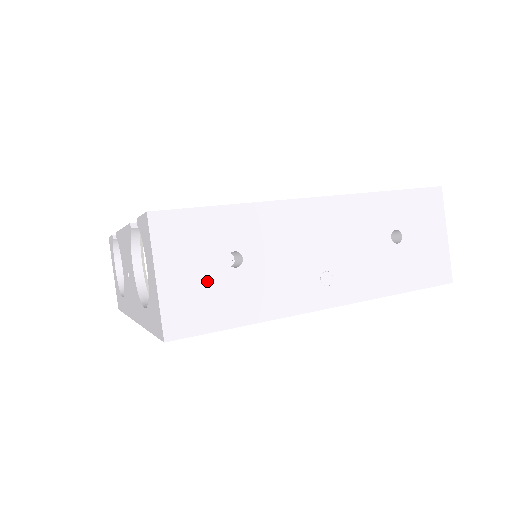
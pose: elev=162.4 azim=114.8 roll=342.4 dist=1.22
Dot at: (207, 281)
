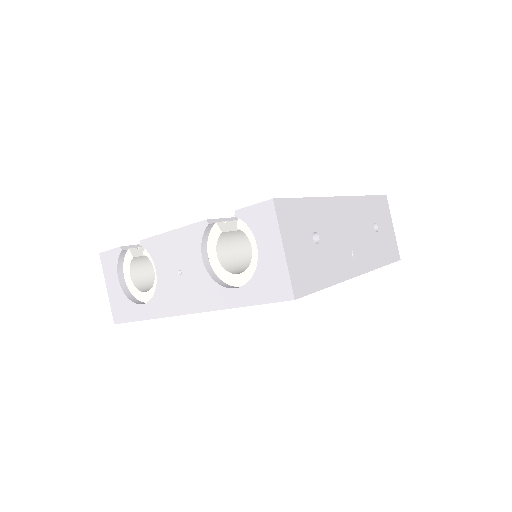
Dot at: (307, 253)
